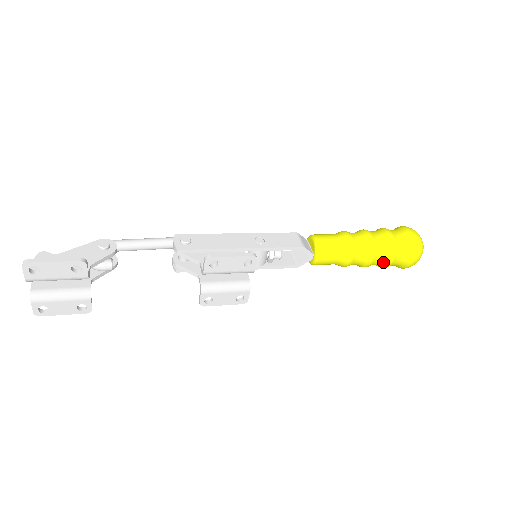
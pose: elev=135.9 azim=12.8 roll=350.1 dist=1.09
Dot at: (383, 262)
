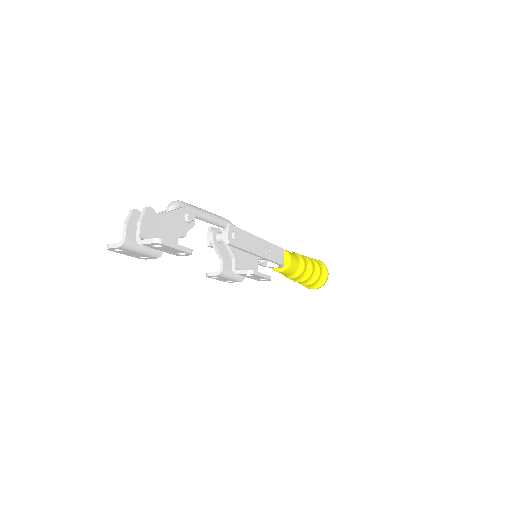
Dot at: (303, 283)
